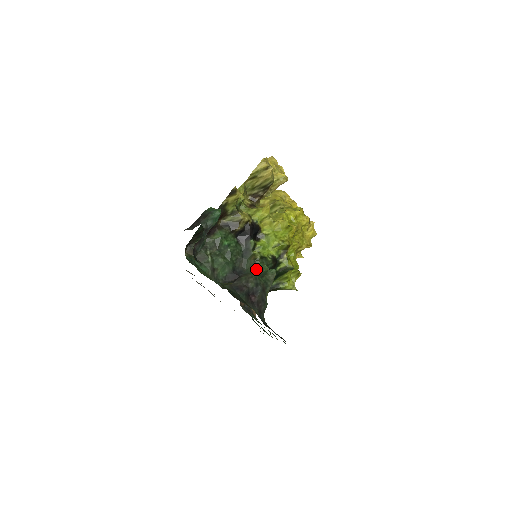
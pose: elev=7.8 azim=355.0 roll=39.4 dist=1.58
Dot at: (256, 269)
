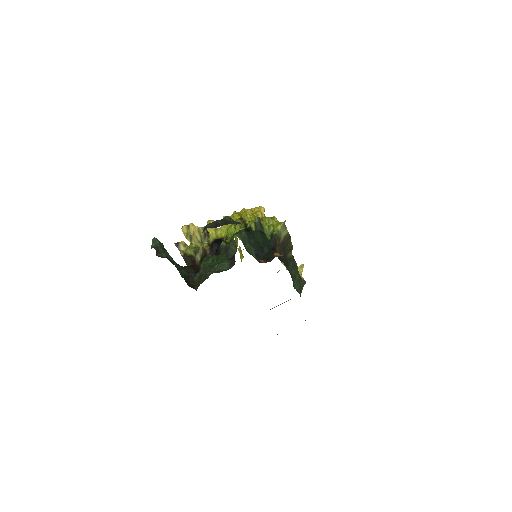
Dot at: occluded
